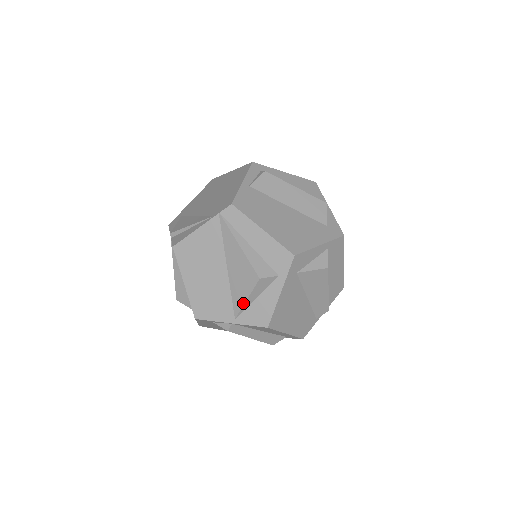
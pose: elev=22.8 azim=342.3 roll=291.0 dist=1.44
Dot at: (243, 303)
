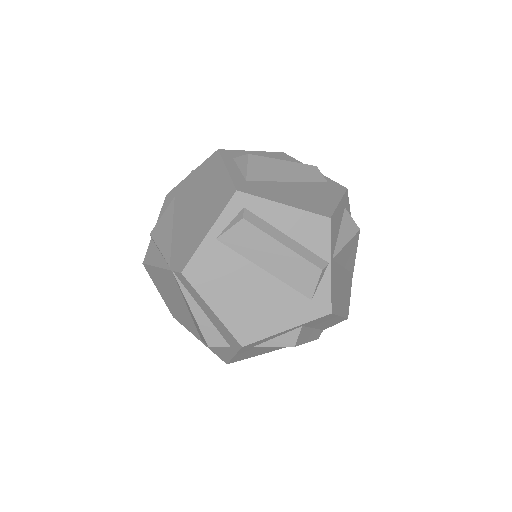
Dot at: (203, 341)
